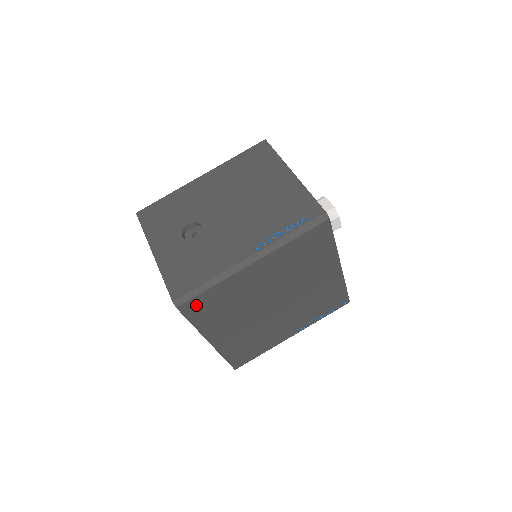
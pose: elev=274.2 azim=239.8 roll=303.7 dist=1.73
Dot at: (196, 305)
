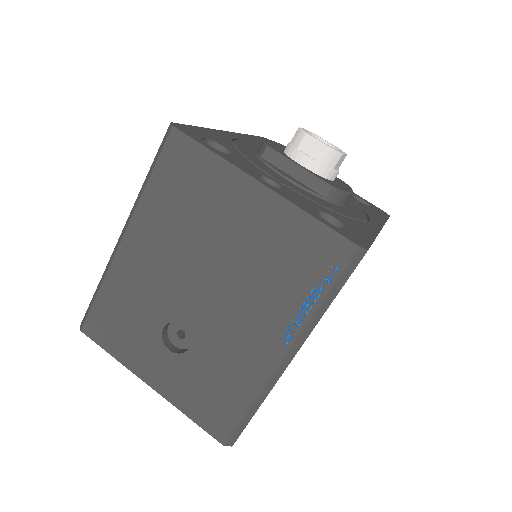
Dot at: occluded
